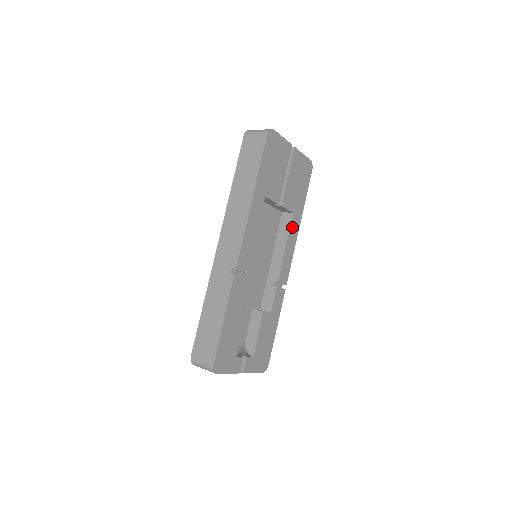
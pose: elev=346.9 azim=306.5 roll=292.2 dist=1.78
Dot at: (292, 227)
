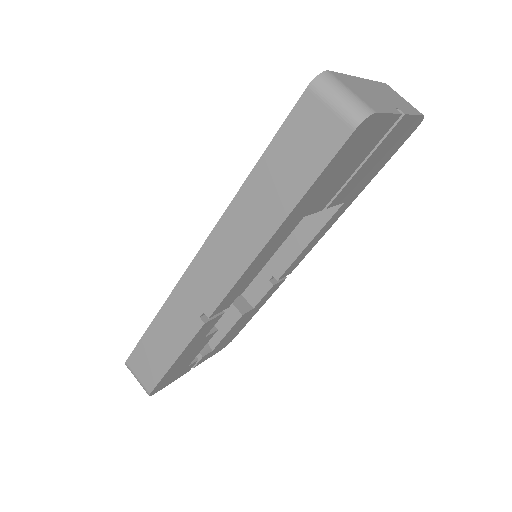
Dot at: (332, 218)
